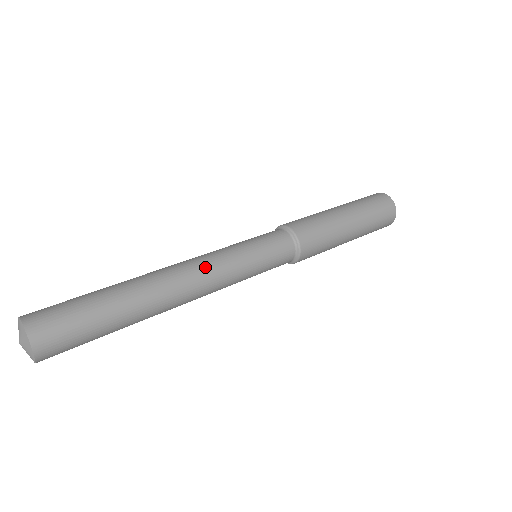
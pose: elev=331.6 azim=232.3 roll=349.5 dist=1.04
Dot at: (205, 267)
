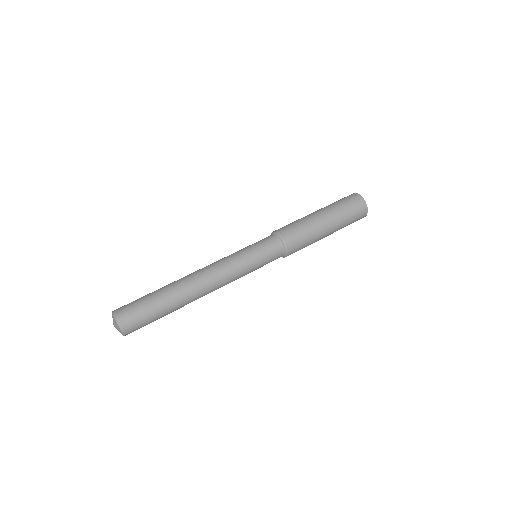
Dot at: (223, 282)
